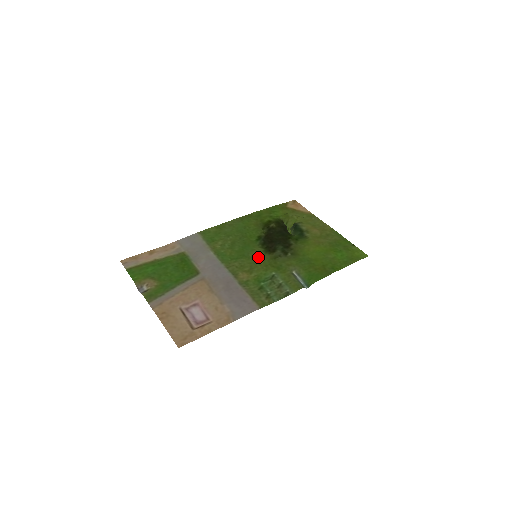
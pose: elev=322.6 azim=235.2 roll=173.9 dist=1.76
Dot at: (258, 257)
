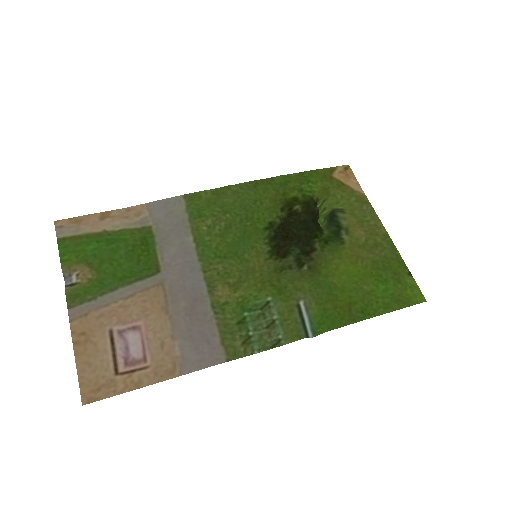
Dot at: (256, 263)
